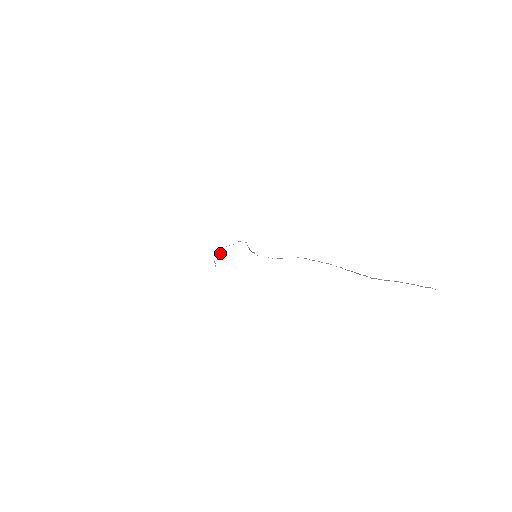
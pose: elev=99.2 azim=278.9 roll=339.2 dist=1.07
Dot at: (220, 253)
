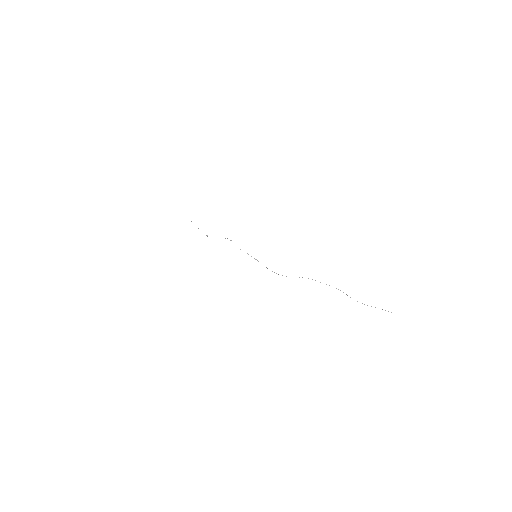
Dot at: (207, 236)
